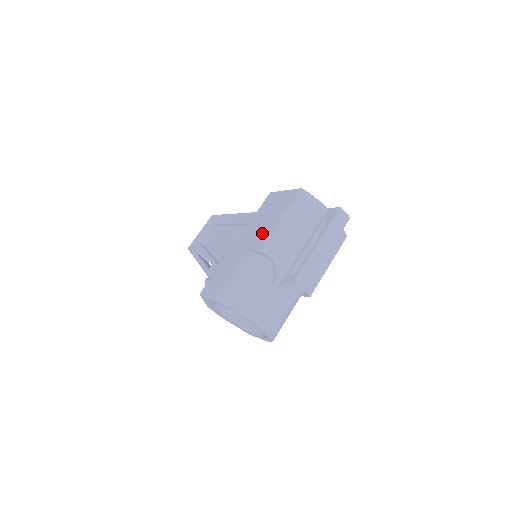
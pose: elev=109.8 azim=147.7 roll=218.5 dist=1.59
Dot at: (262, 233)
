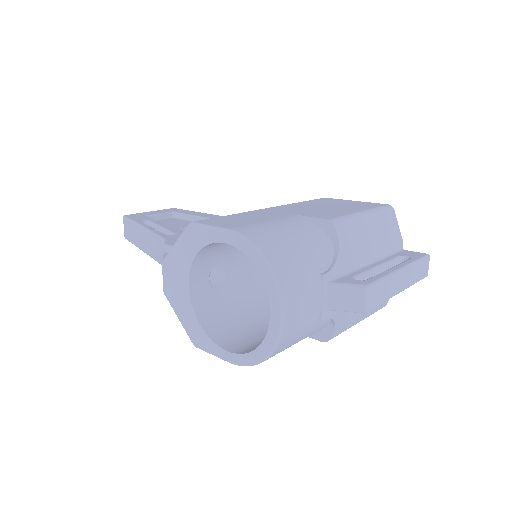
Dot at: (328, 211)
